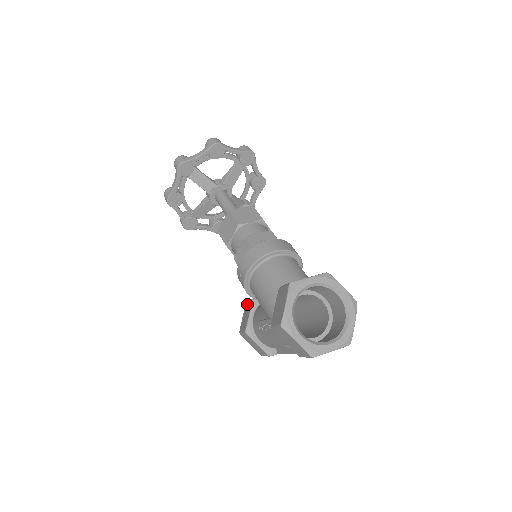
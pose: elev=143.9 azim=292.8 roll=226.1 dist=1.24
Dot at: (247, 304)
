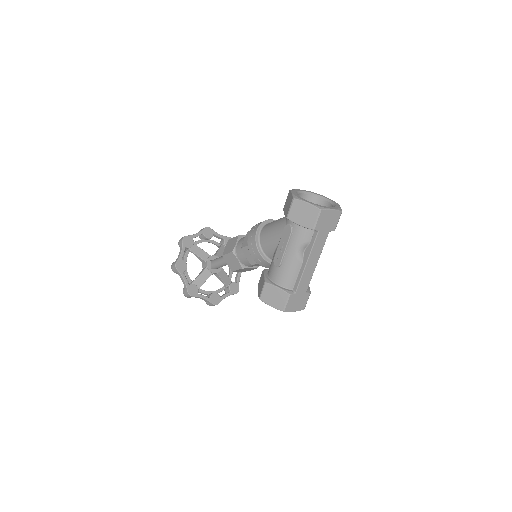
Dot at: (259, 282)
